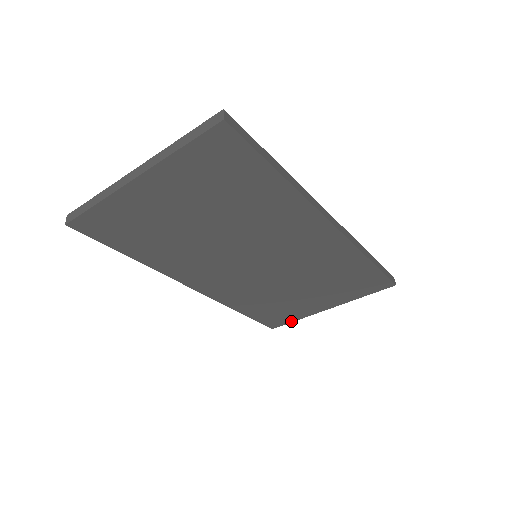
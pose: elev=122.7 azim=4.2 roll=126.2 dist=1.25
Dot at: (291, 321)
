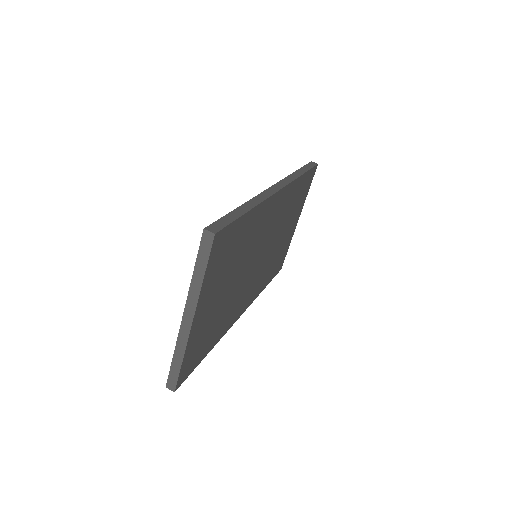
Dot at: (286, 252)
